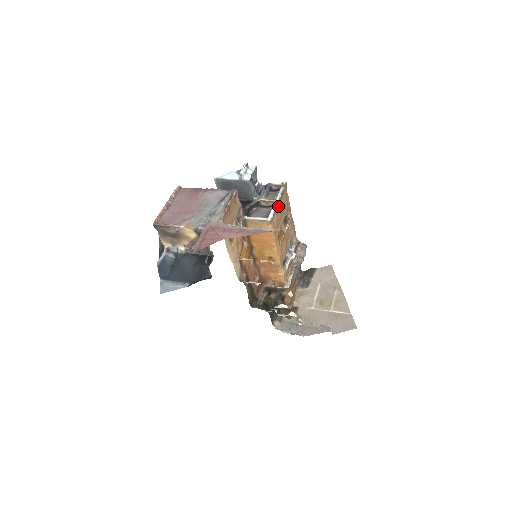
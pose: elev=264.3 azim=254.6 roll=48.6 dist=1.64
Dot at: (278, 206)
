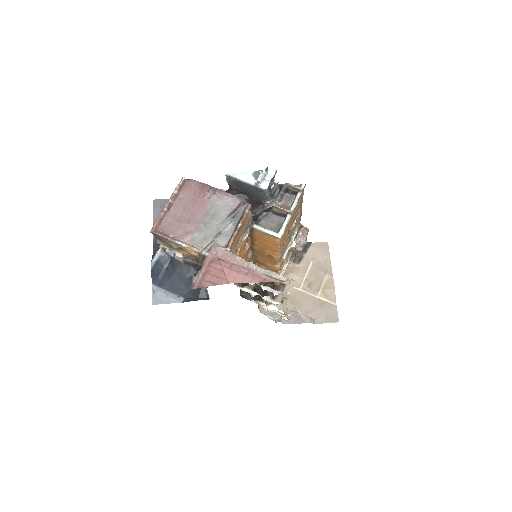
Dot at: occluded
